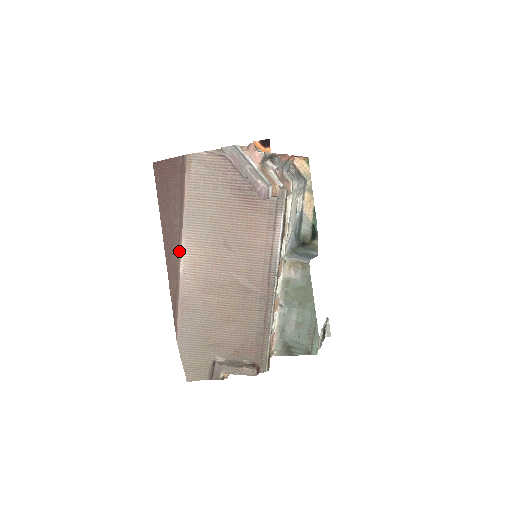
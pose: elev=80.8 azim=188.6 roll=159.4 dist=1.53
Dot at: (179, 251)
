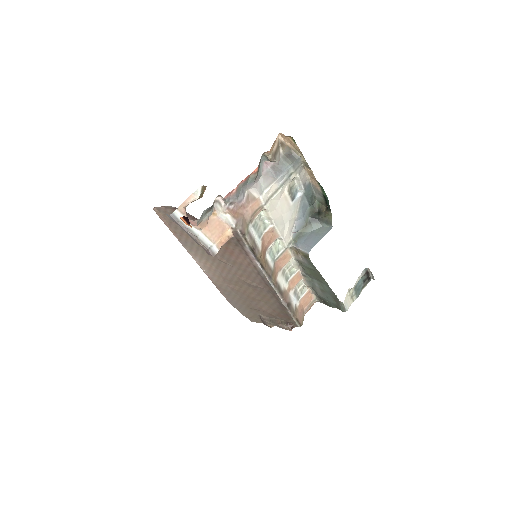
Dot at: (195, 260)
